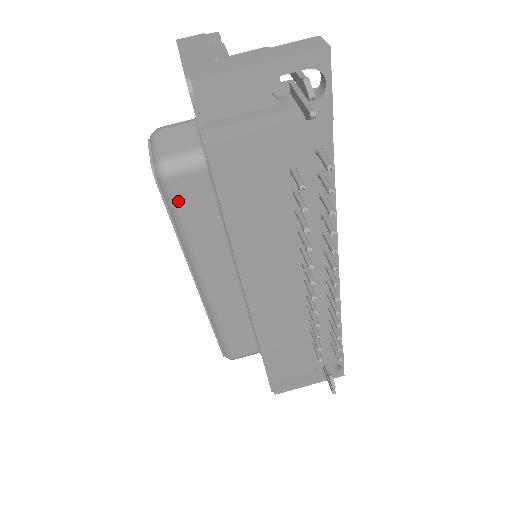
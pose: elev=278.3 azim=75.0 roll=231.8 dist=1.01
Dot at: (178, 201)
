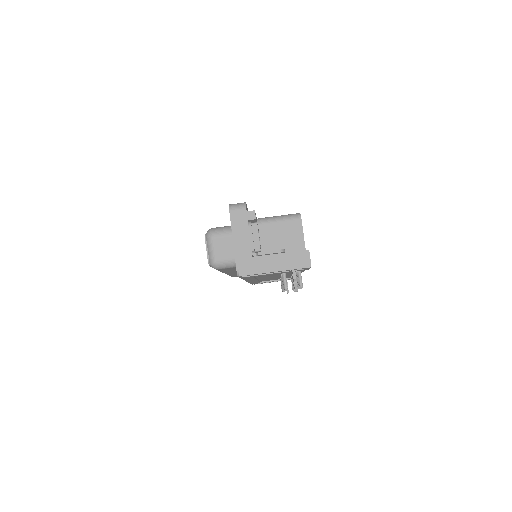
Dot at: (220, 270)
